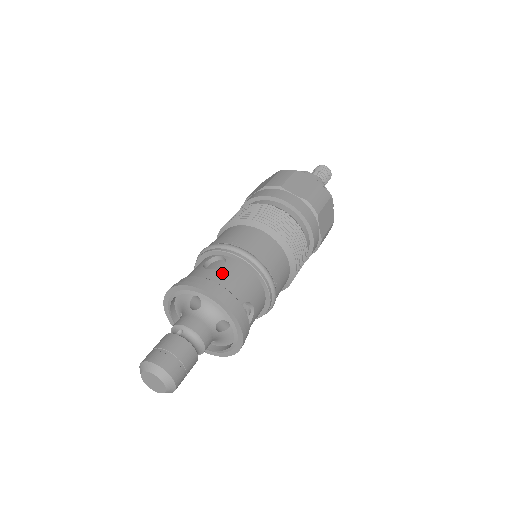
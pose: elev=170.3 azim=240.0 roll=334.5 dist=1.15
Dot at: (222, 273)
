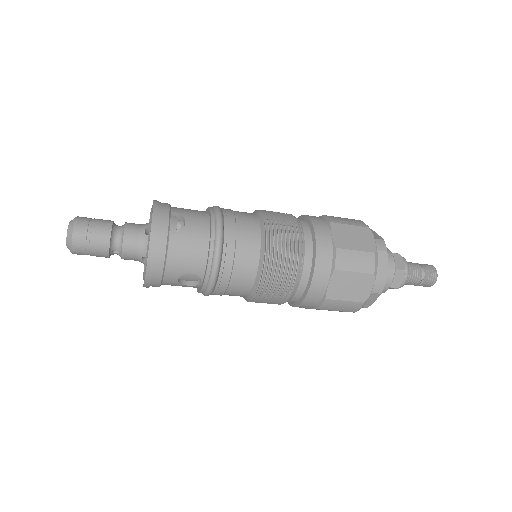
Dot at: occluded
